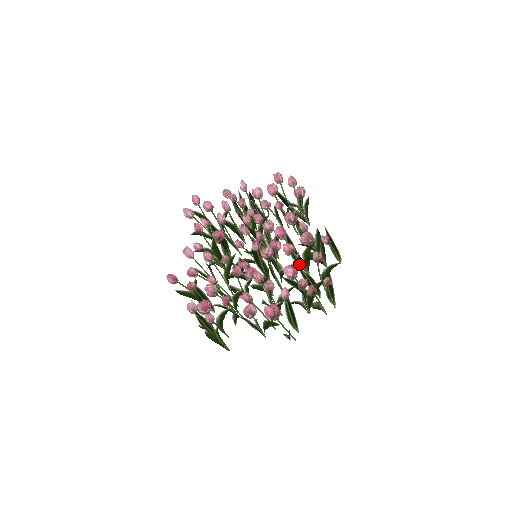
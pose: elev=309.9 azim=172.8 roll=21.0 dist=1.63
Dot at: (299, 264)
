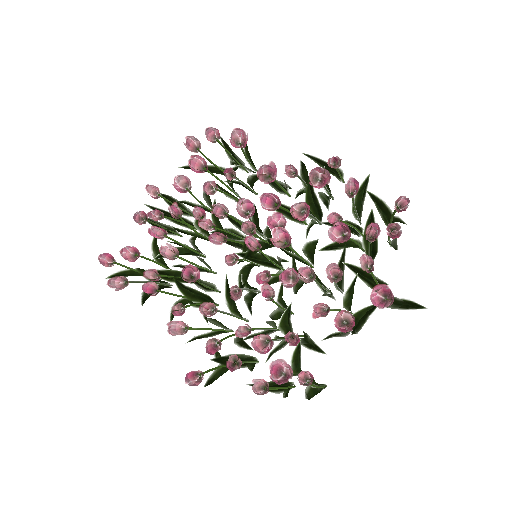
Dot at: (333, 216)
